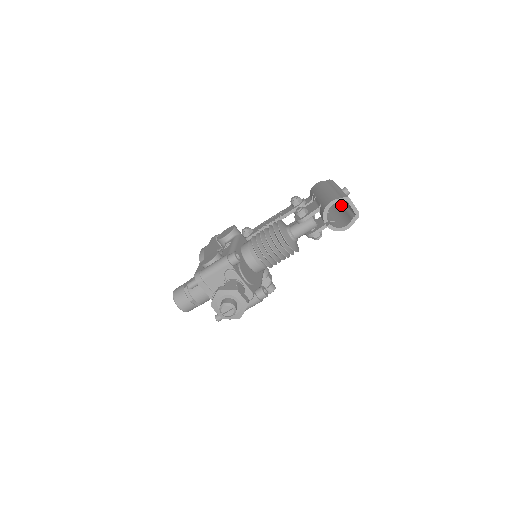
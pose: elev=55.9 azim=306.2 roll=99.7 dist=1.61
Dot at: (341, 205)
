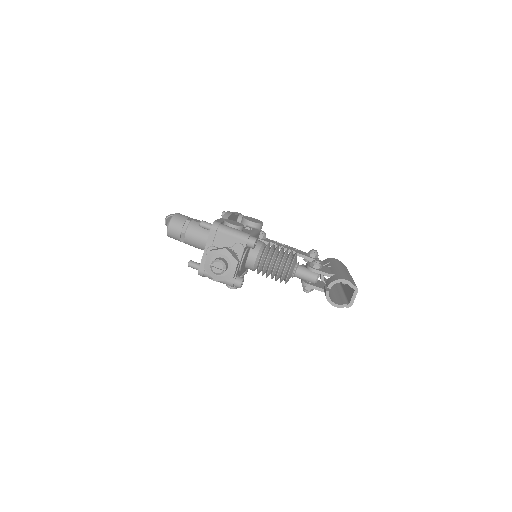
Dot at: (339, 288)
